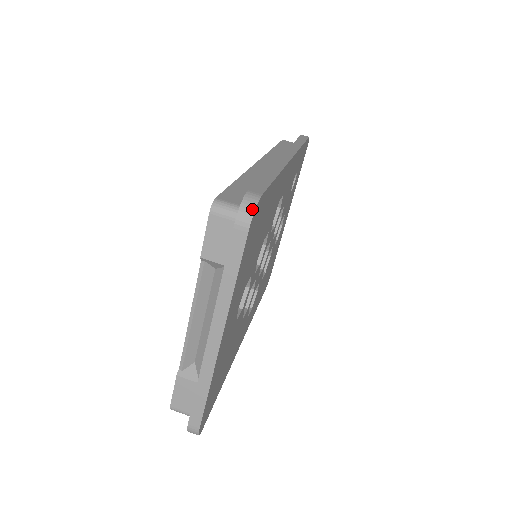
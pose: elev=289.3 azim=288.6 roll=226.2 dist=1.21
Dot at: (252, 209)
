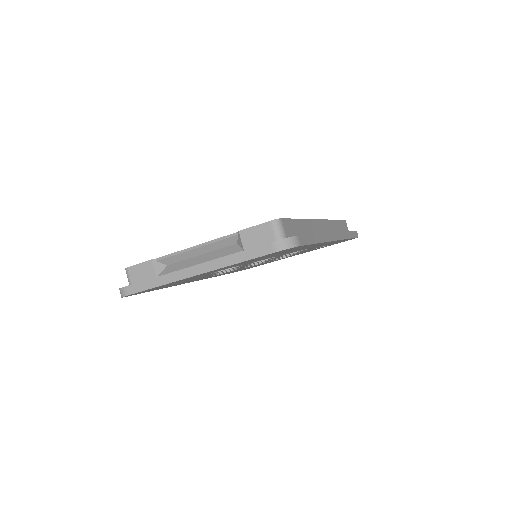
Dot at: (289, 246)
